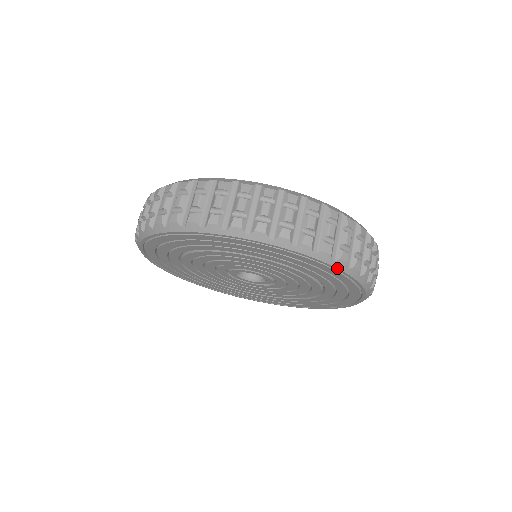
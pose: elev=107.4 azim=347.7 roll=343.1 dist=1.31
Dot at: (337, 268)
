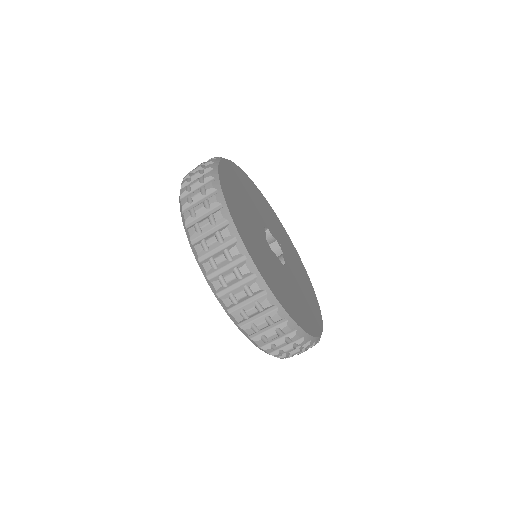
Dot at: (221, 304)
